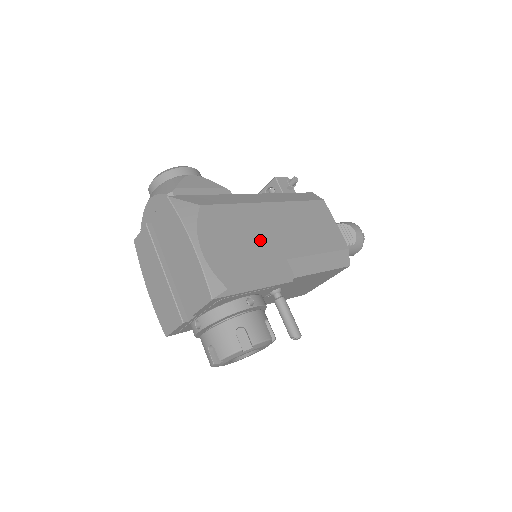
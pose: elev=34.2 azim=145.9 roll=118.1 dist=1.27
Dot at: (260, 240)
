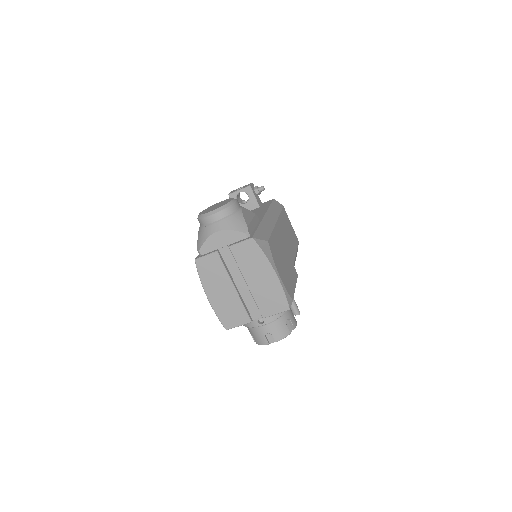
Dot at: (285, 256)
